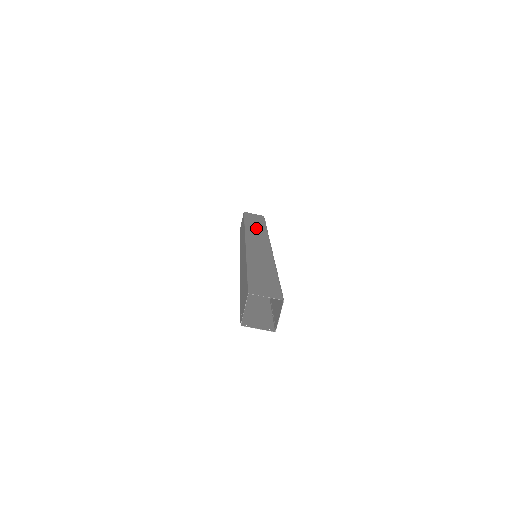
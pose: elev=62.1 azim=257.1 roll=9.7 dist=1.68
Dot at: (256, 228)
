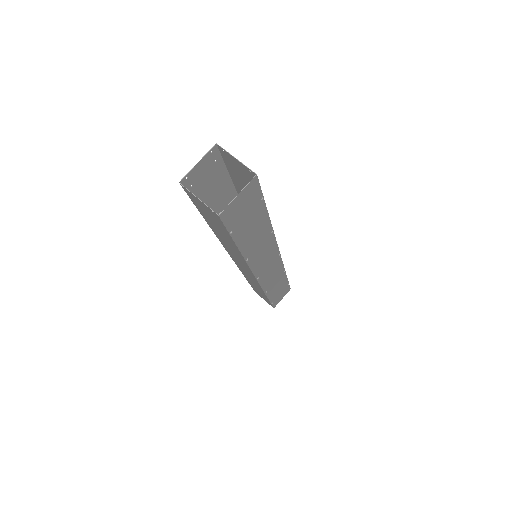
Dot at: occluded
